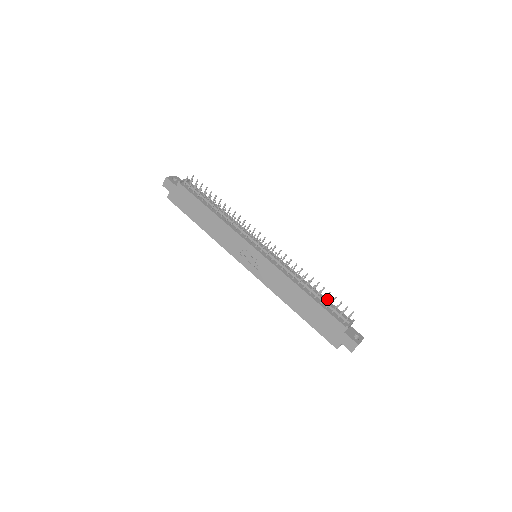
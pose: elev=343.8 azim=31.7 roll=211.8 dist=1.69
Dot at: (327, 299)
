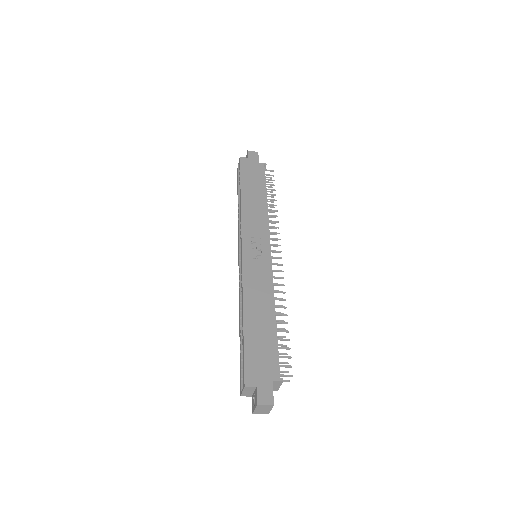
Dot at: occluded
